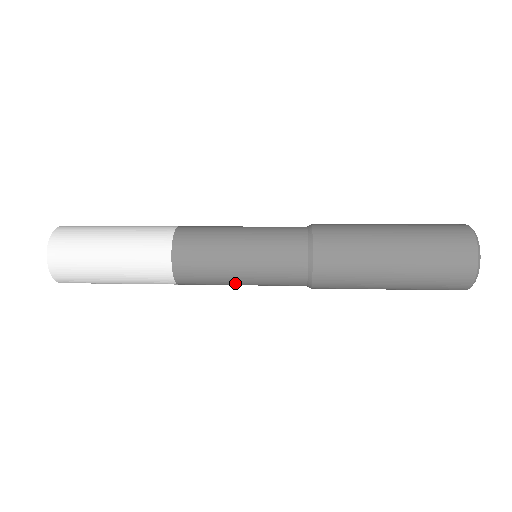
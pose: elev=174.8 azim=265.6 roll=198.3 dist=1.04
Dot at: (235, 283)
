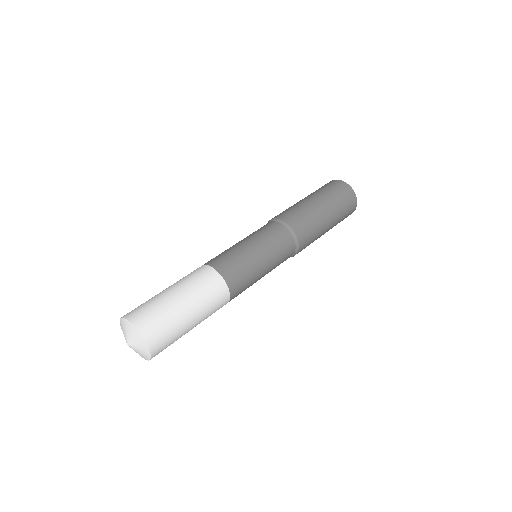
Dot at: occluded
